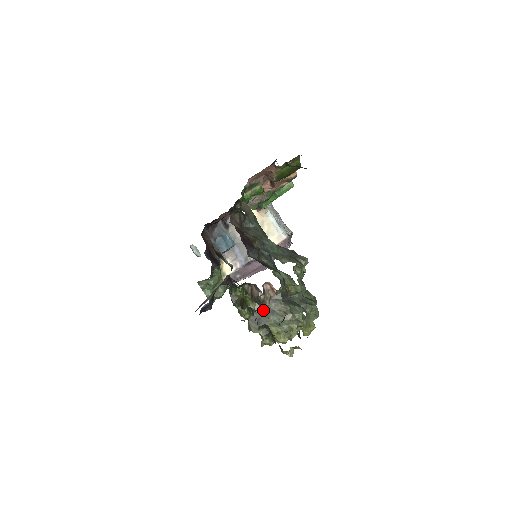
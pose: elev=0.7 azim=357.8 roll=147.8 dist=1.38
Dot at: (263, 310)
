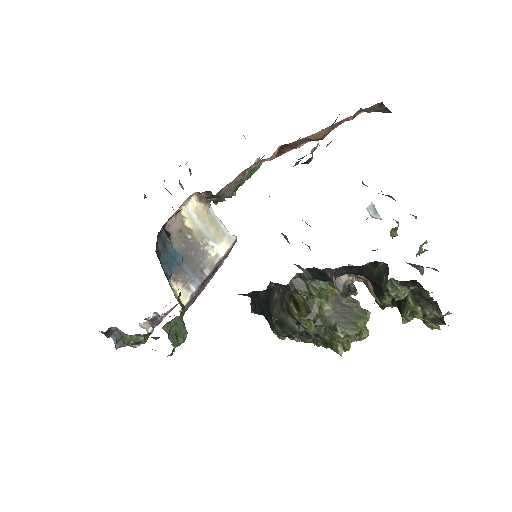
Dot at: (338, 306)
